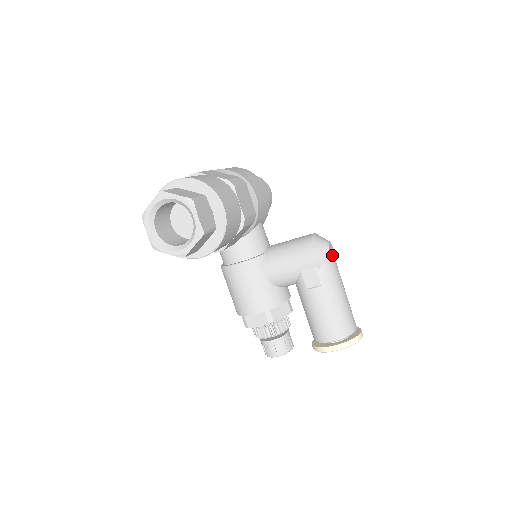
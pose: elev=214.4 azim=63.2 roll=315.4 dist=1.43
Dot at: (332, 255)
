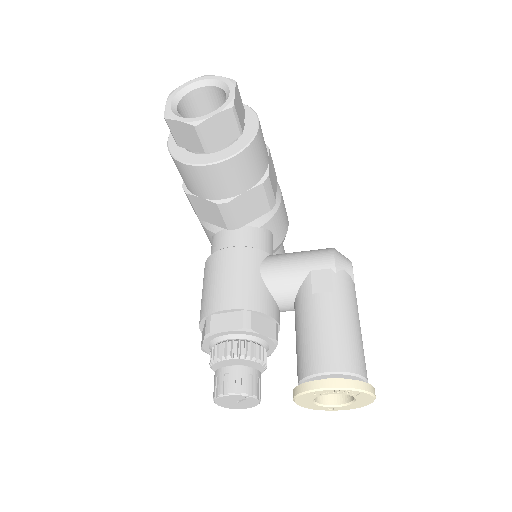
Dot at: (353, 275)
